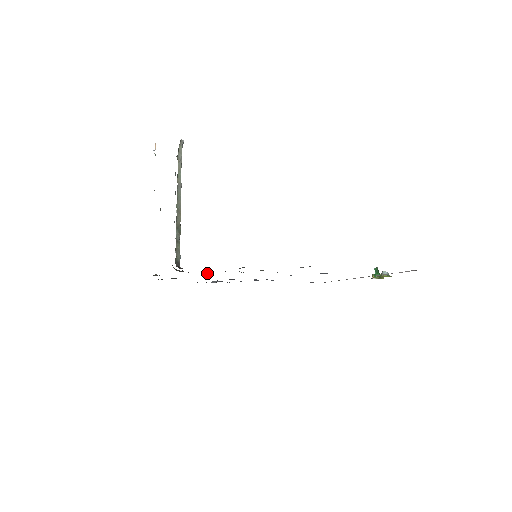
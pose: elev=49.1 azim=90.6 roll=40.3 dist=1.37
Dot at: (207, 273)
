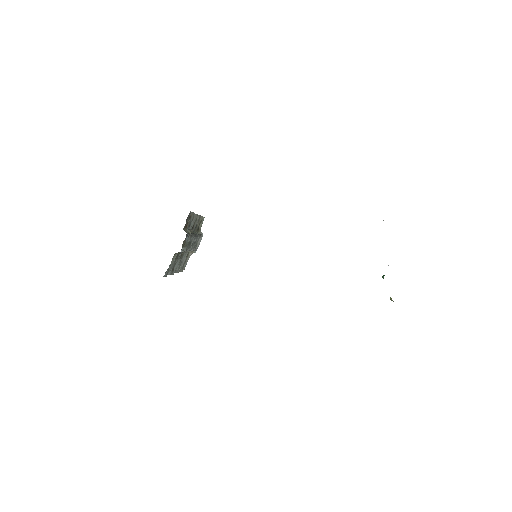
Dot at: occluded
